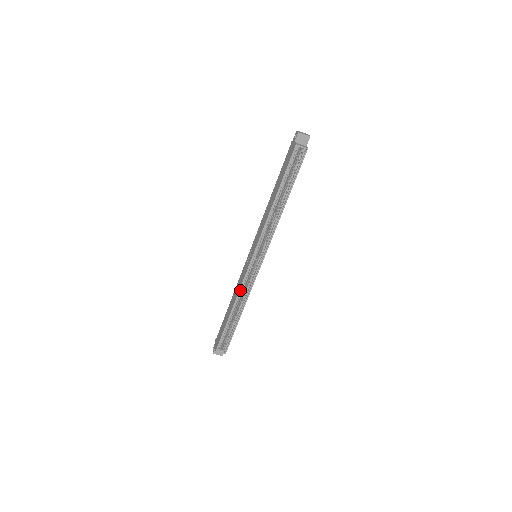
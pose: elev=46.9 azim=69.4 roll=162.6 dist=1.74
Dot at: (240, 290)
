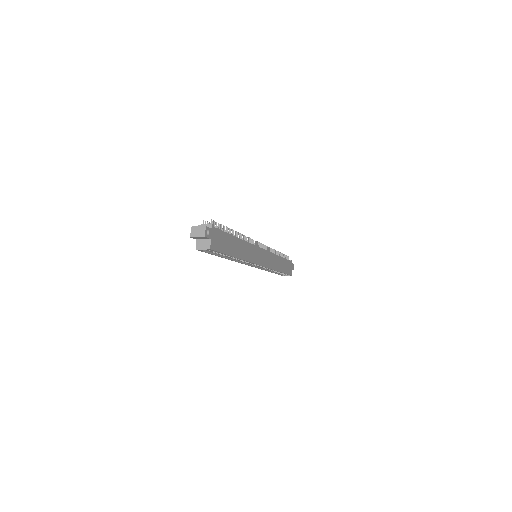
Dot at: (263, 268)
